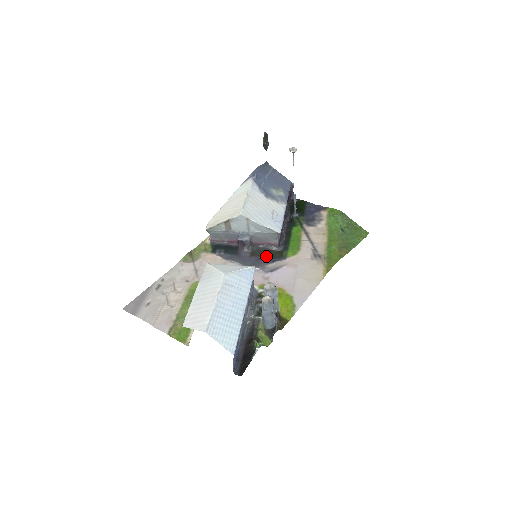
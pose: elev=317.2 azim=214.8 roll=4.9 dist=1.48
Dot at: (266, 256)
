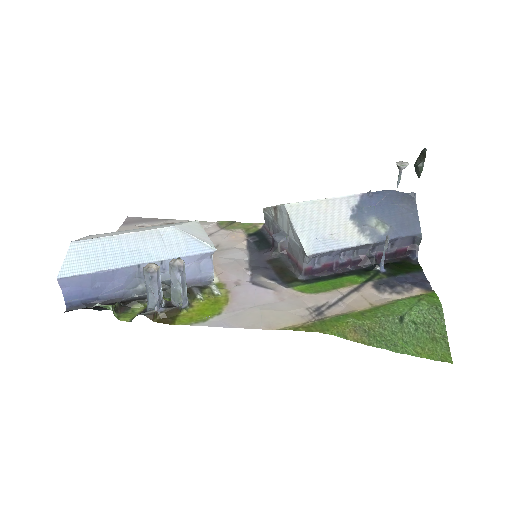
Dot at: (278, 271)
